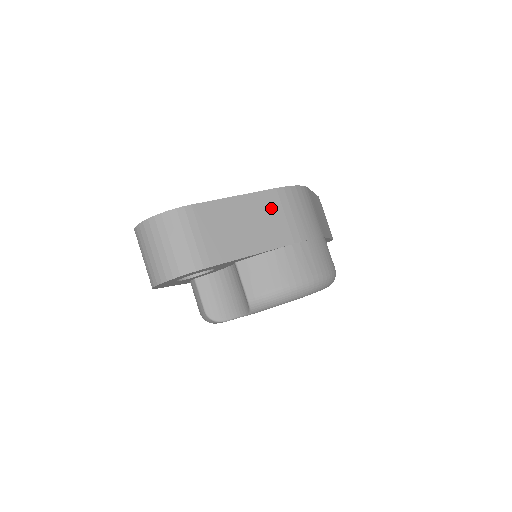
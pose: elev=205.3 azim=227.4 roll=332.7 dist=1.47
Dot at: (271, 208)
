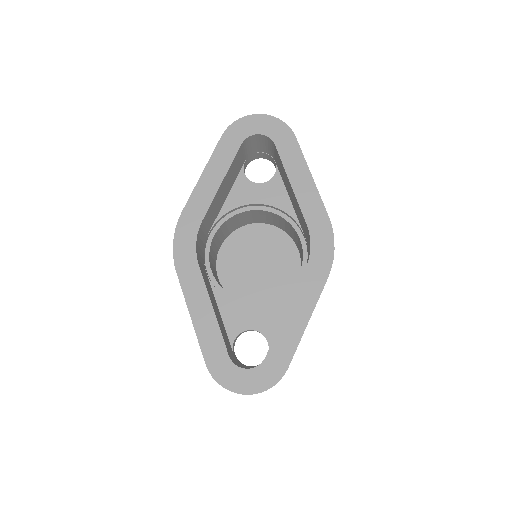
Dot at: occluded
